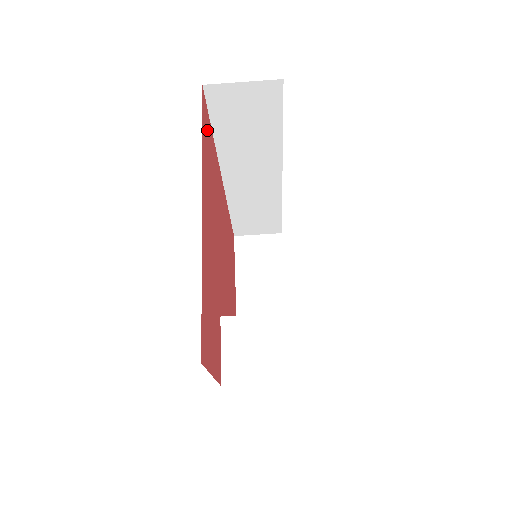
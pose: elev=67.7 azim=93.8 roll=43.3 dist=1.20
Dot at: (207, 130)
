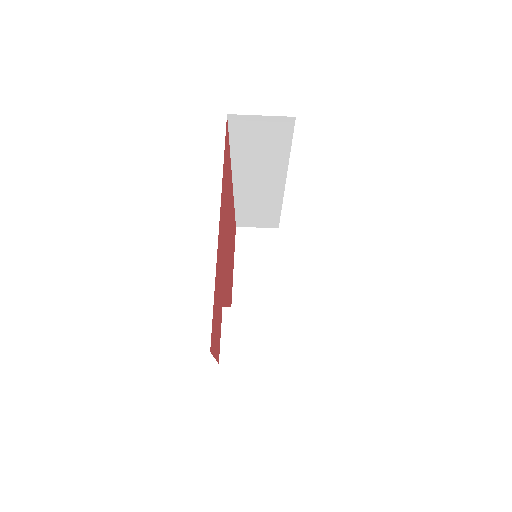
Dot at: (227, 151)
